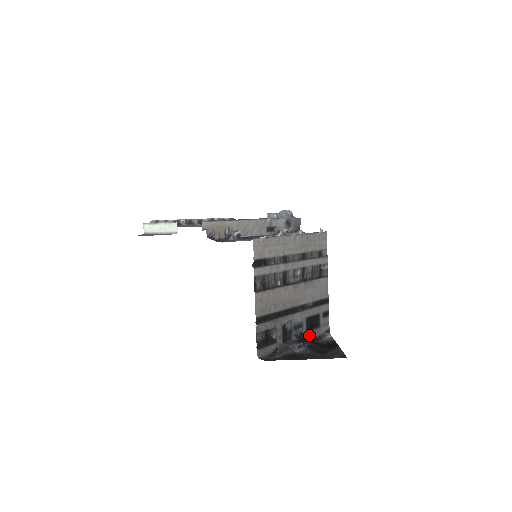
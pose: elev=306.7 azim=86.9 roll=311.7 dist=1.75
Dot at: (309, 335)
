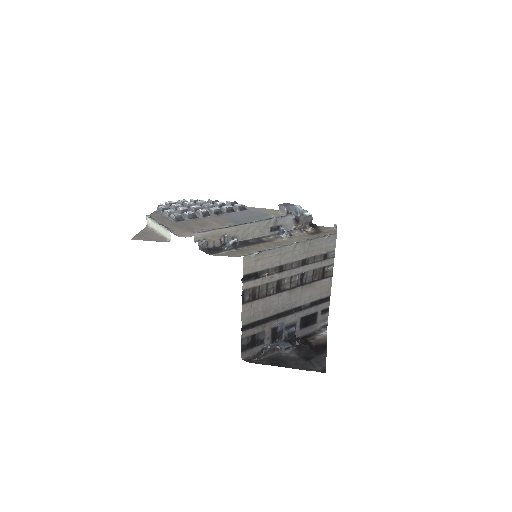
Dot at: (302, 332)
